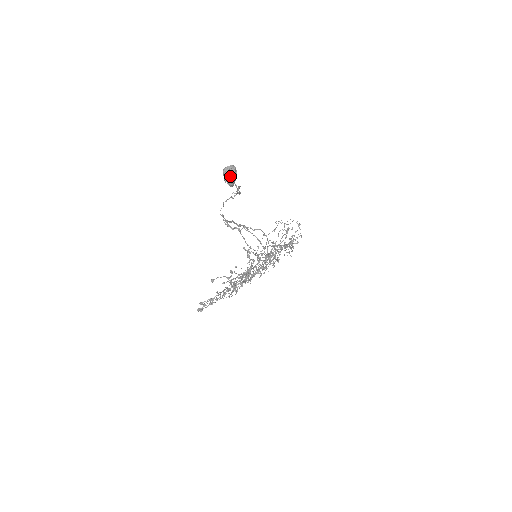
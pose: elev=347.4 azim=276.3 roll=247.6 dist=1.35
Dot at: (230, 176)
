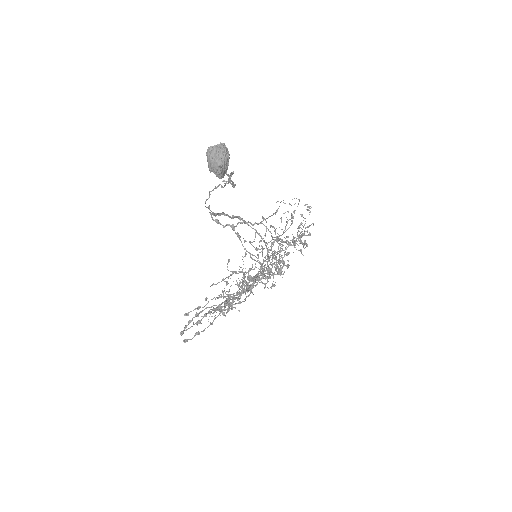
Dot at: (218, 162)
